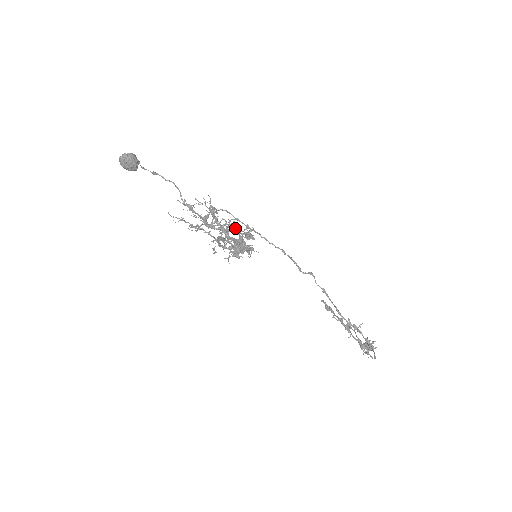
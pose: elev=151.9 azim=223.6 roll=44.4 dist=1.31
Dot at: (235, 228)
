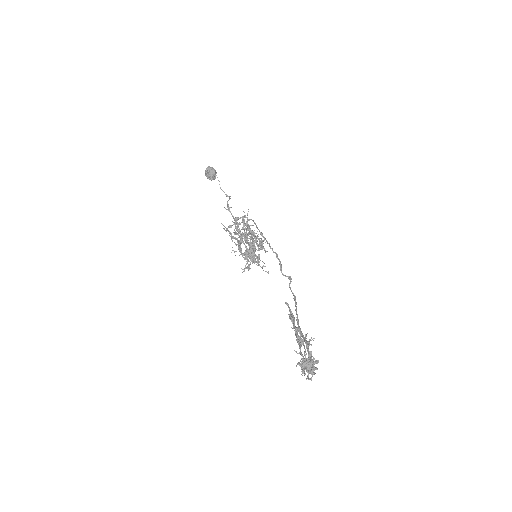
Dot at: (257, 241)
